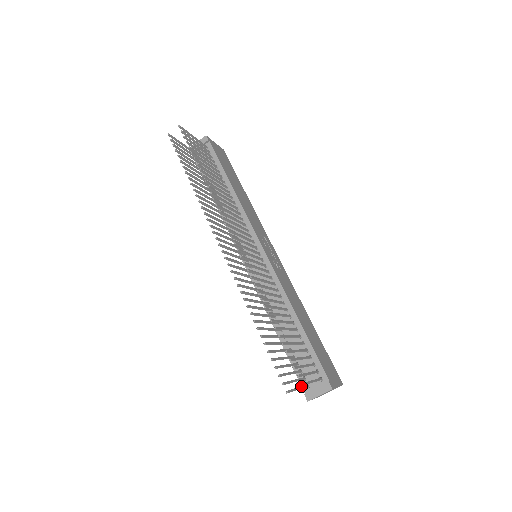
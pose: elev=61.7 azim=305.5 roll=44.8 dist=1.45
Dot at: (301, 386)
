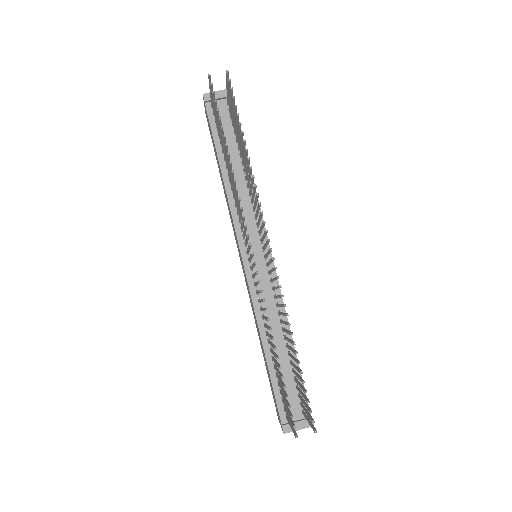
Dot at: occluded
